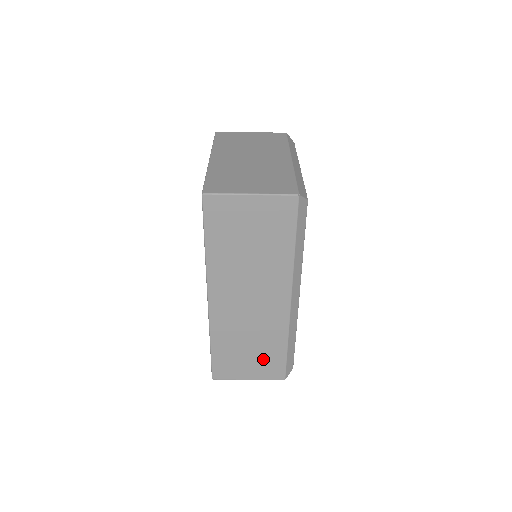
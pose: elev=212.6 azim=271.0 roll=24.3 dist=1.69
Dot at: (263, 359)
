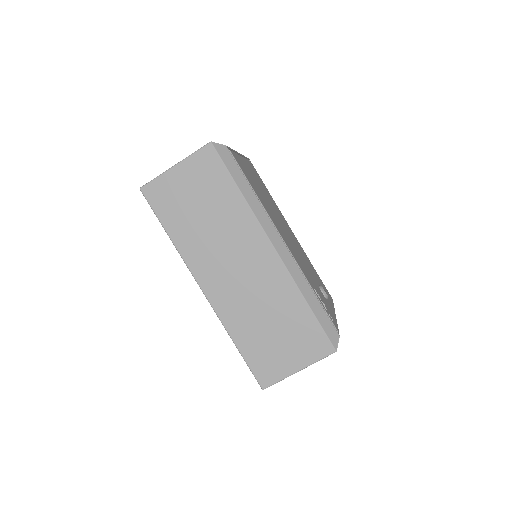
Dot at: (295, 335)
